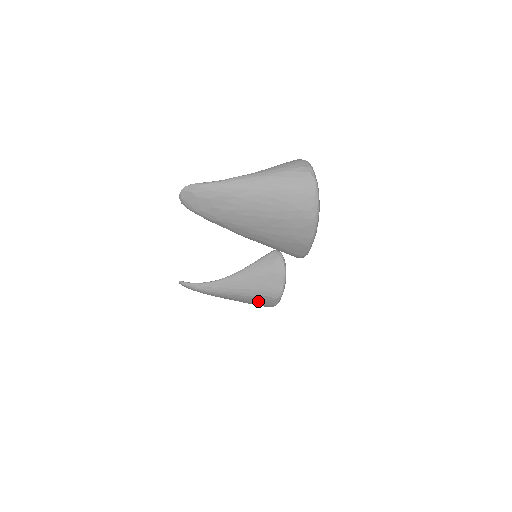
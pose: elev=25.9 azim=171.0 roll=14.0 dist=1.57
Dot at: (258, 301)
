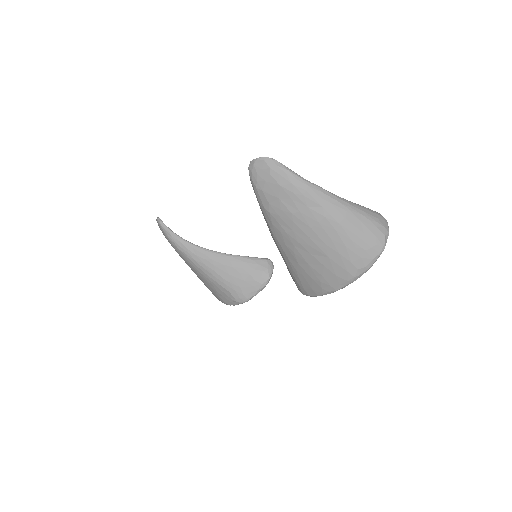
Dot at: (218, 290)
